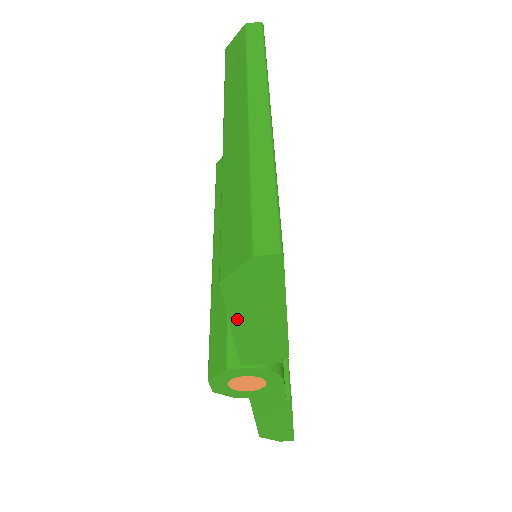
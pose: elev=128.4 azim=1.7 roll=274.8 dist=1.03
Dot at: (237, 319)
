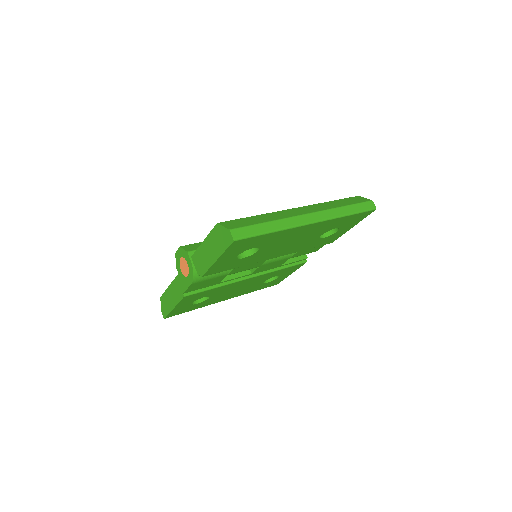
Dot at: (208, 240)
